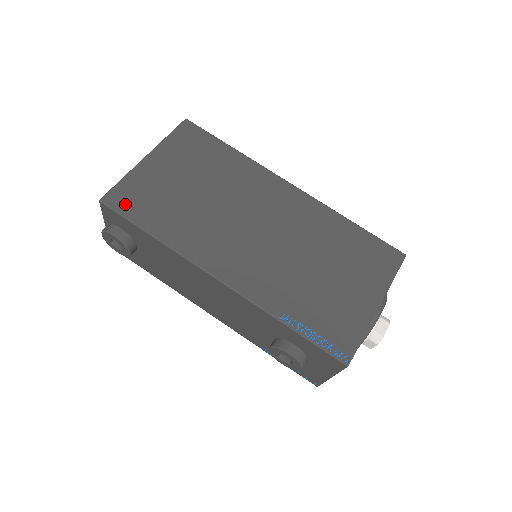
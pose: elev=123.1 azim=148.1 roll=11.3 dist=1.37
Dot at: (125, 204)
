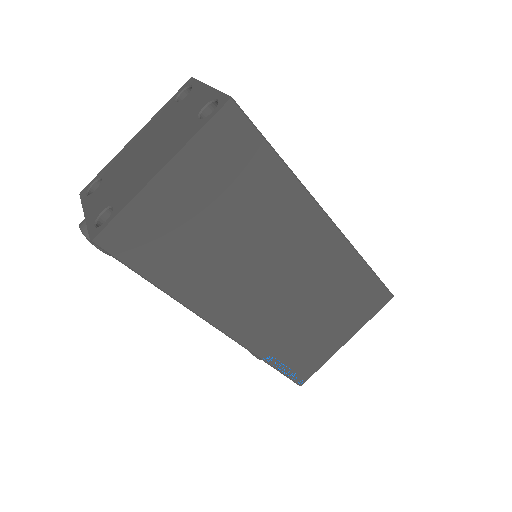
Dot at: (126, 247)
